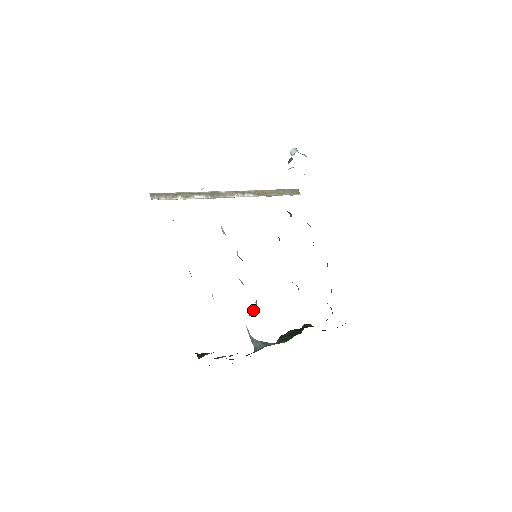
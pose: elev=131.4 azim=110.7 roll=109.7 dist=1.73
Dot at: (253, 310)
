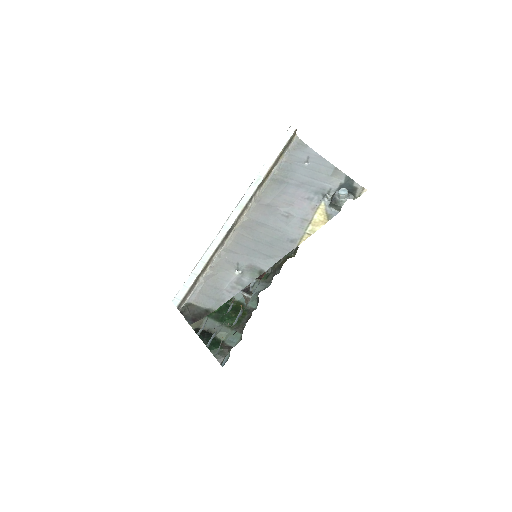
Dot at: occluded
